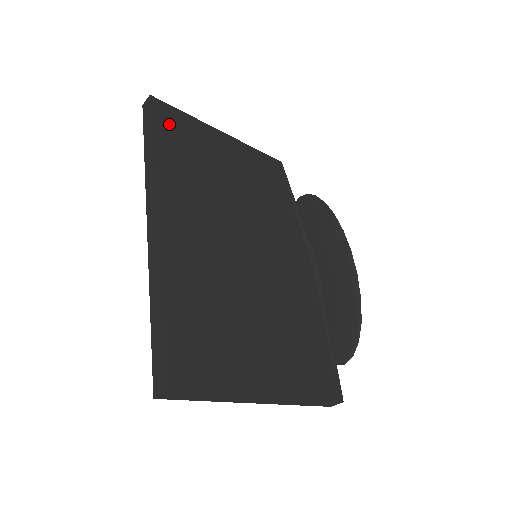
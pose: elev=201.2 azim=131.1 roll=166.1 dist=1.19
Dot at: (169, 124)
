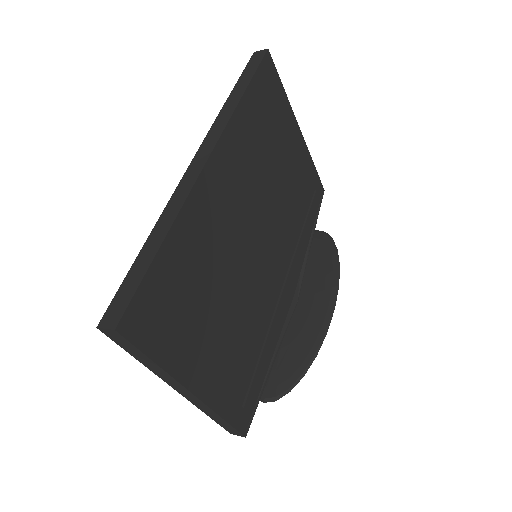
Dot at: (266, 87)
